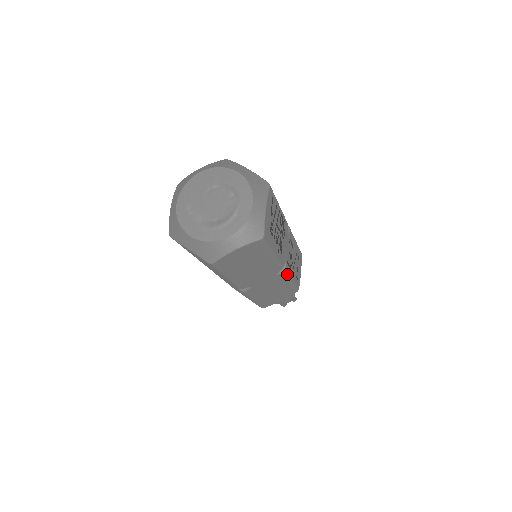
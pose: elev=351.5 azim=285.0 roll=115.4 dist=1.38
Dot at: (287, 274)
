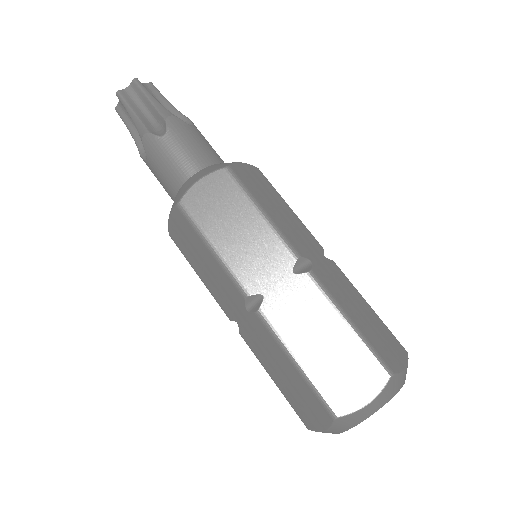
Dot at: occluded
